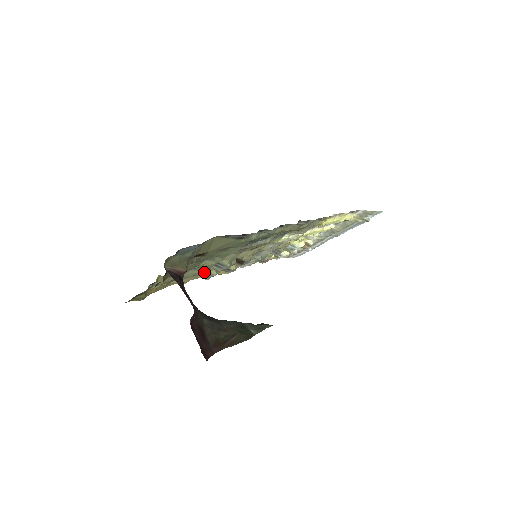
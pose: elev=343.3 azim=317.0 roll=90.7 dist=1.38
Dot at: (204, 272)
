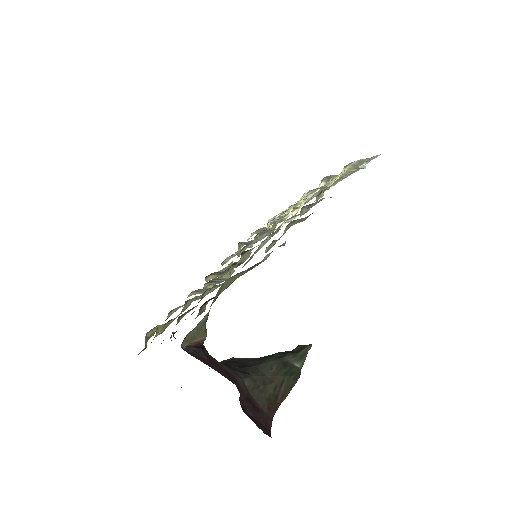
Dot at: occluded
